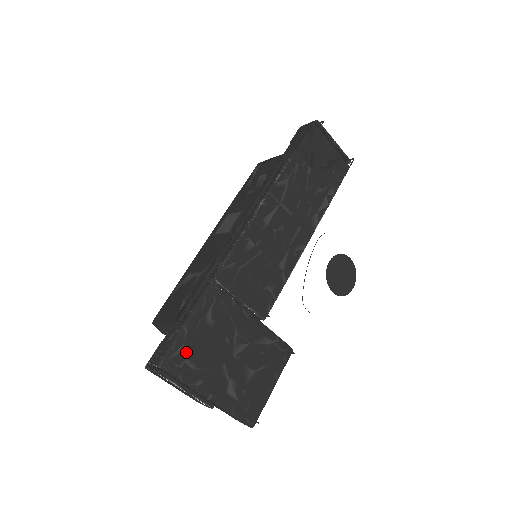
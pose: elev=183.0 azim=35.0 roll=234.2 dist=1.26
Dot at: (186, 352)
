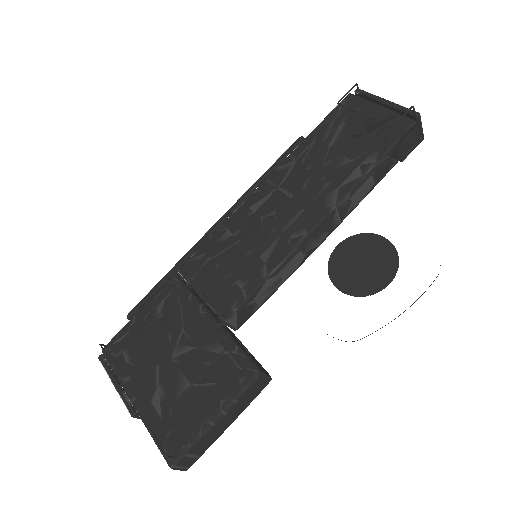
Dot at: (127, 342)
